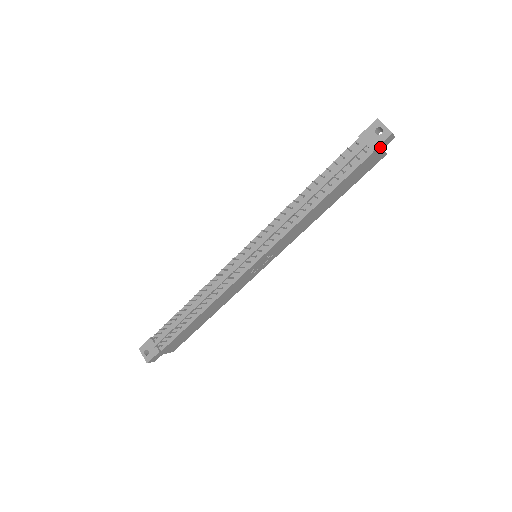
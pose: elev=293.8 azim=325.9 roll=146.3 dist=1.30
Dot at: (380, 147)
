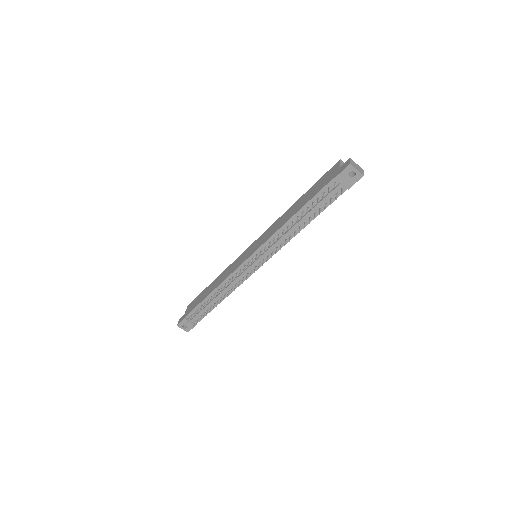
Dot at: (353, 182)
